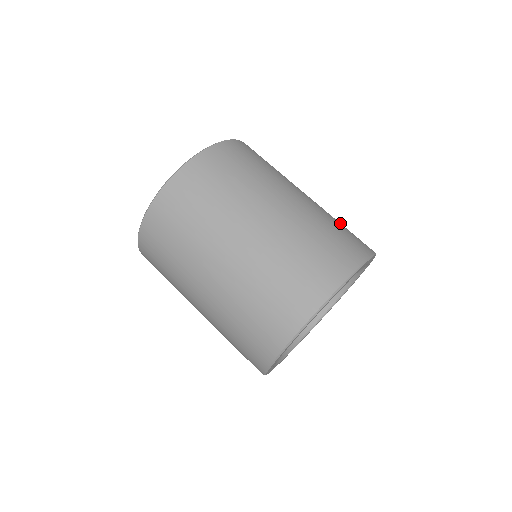
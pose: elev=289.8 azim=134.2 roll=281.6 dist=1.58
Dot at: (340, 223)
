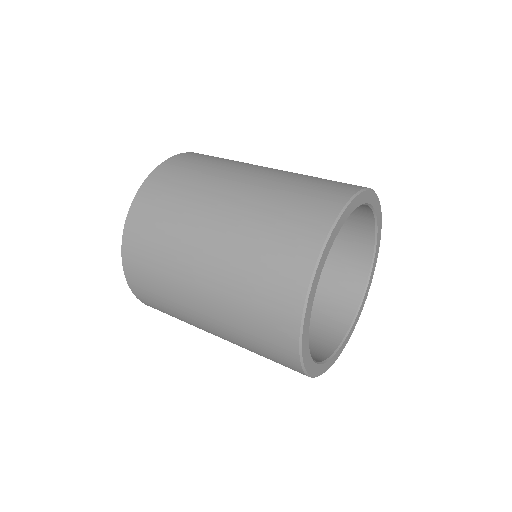
Dot at: occluded
